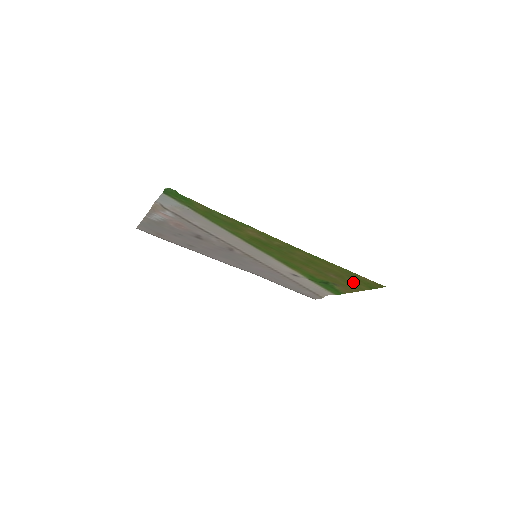
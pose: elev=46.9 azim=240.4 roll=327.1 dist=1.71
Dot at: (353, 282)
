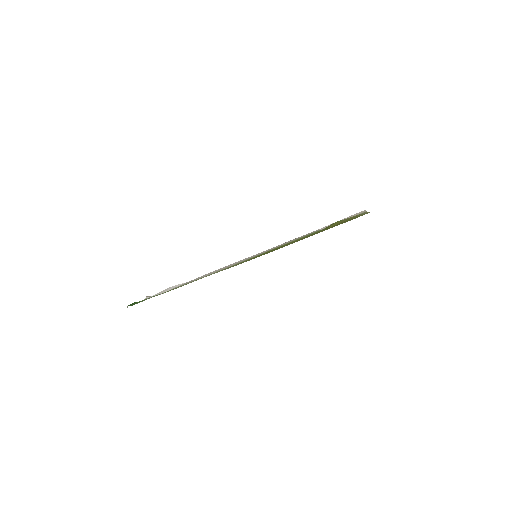
Dot at: occluded
